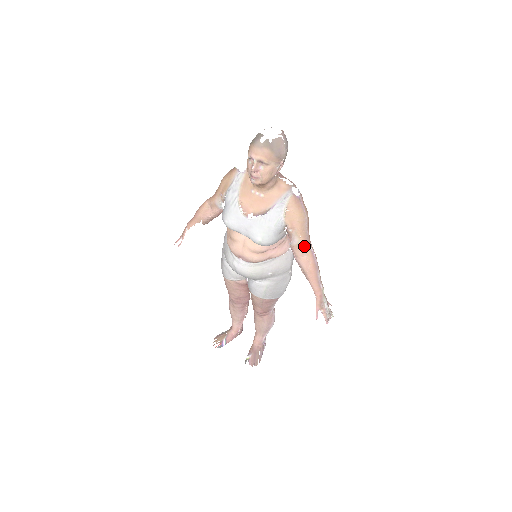
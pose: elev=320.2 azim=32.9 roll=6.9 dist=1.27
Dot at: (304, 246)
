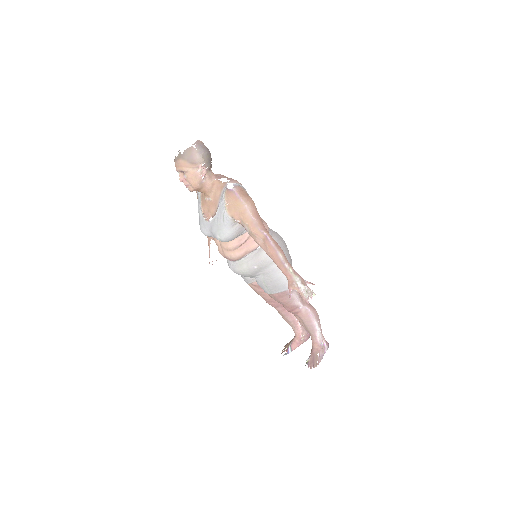
Dot at: (255, 232)
